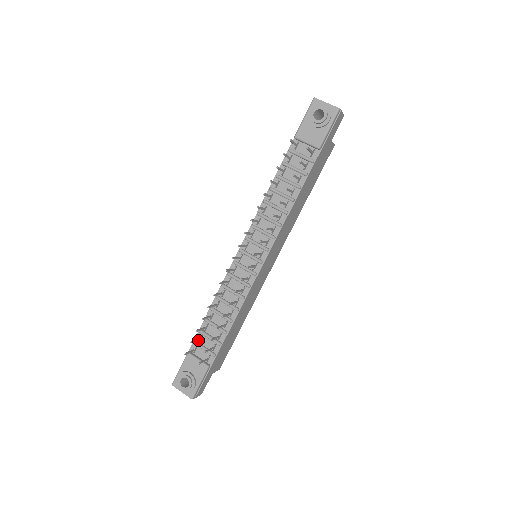
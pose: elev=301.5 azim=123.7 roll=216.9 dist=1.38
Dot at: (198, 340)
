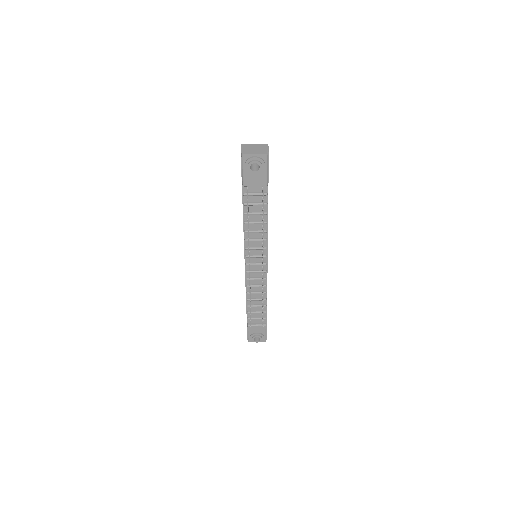
Dot at: (251, 318)
